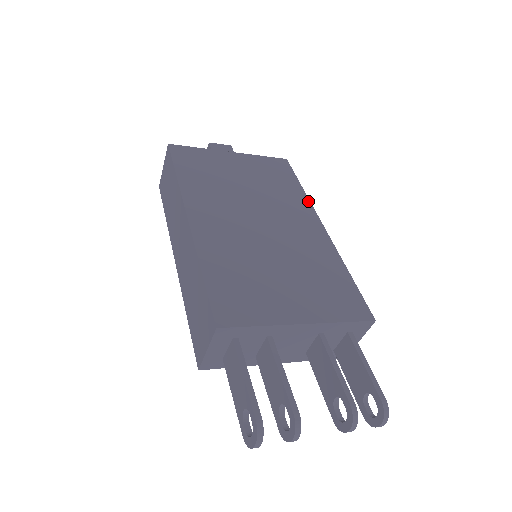
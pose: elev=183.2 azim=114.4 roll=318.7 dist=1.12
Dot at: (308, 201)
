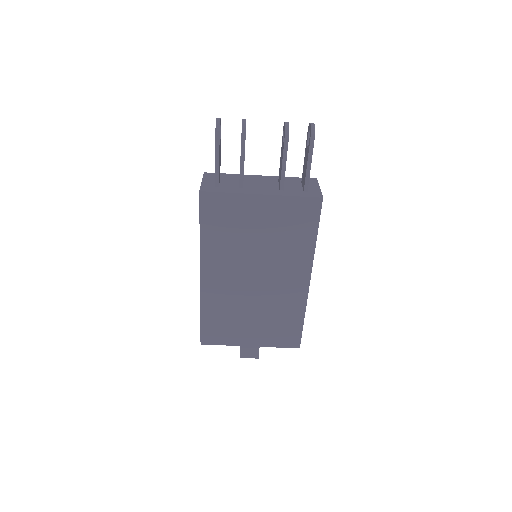
Dot at: occluded
